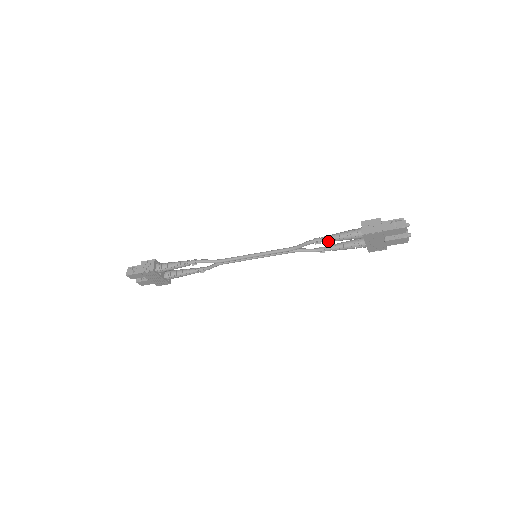
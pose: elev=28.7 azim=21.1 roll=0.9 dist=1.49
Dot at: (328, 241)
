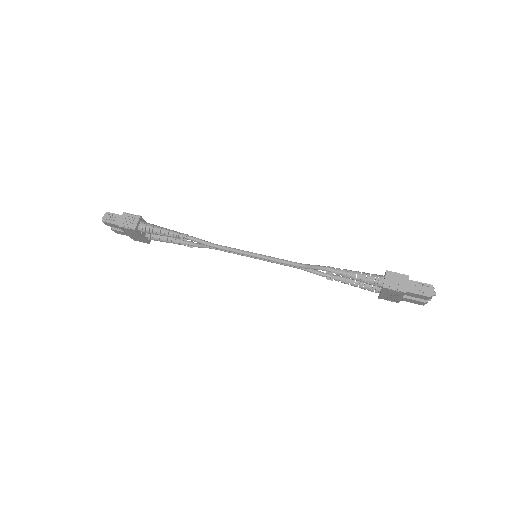
Dot at: (342, 276)
